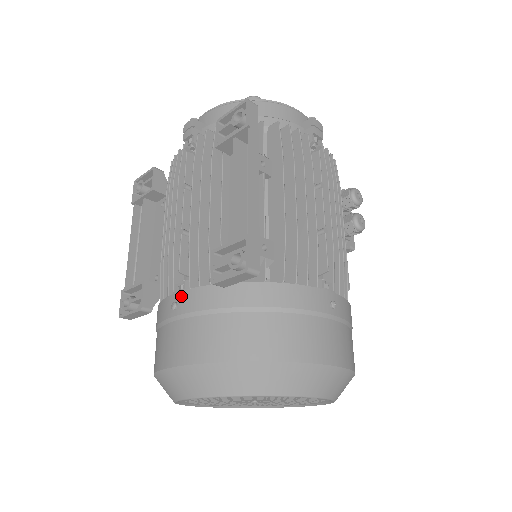
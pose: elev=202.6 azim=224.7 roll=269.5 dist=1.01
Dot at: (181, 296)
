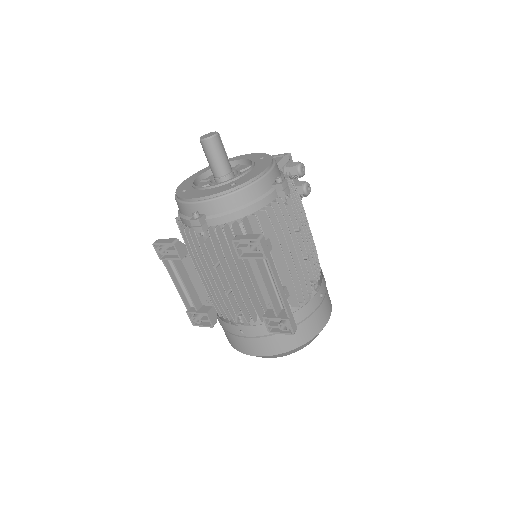
Dot at: (245, 329)
